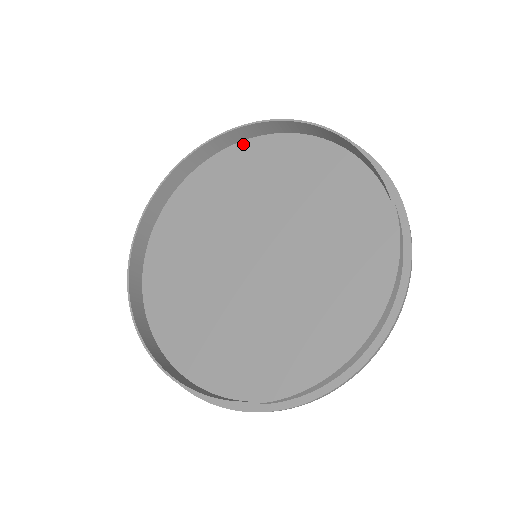
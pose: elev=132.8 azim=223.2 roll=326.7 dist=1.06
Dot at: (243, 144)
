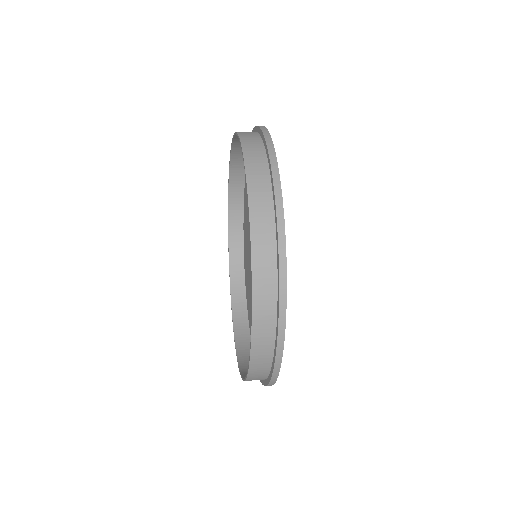
Dot at: occluded
